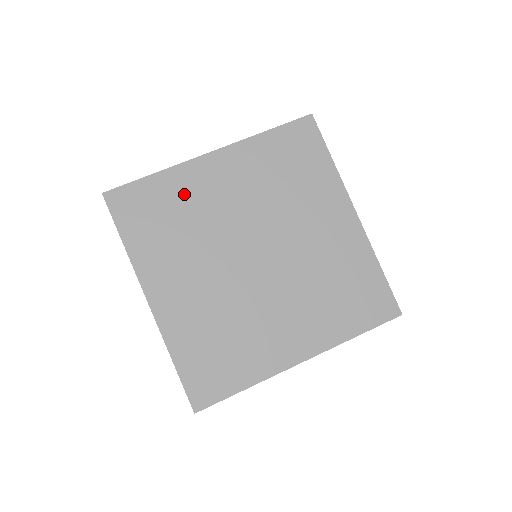
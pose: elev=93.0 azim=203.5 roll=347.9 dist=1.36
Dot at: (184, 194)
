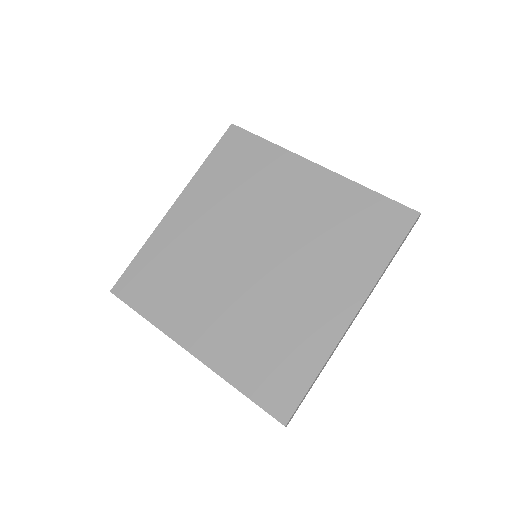
Dot at: (170, 249)
